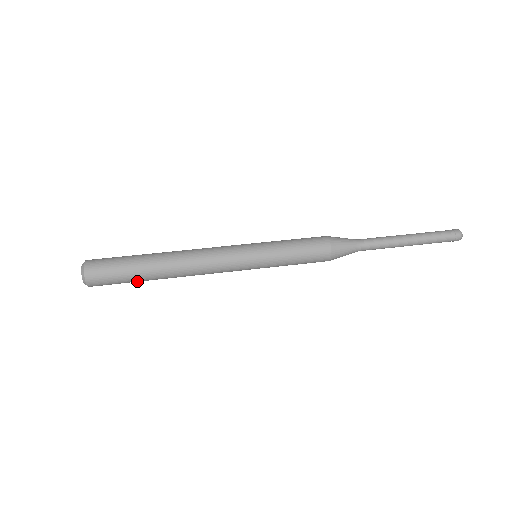
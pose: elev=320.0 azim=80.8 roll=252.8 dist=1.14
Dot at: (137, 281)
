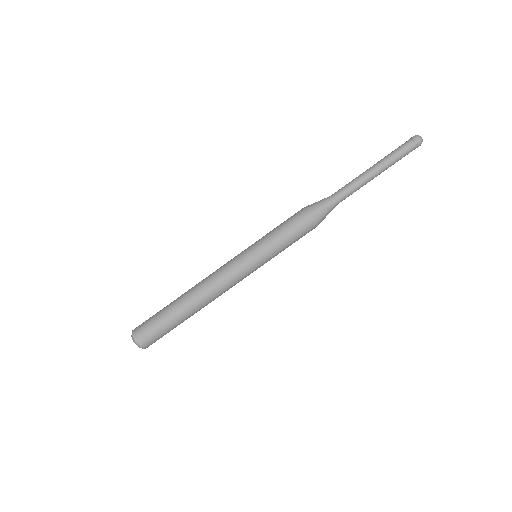
Dot at: occluded
